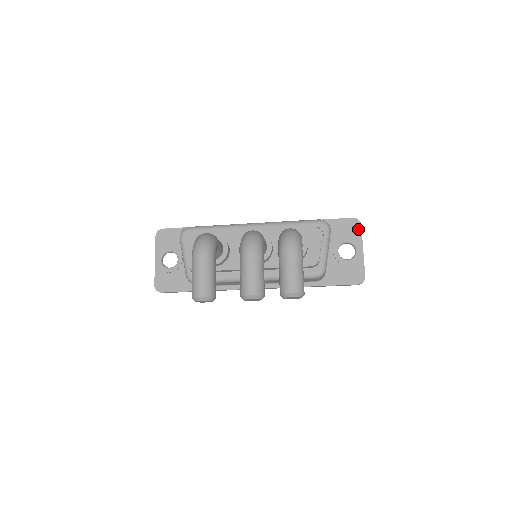
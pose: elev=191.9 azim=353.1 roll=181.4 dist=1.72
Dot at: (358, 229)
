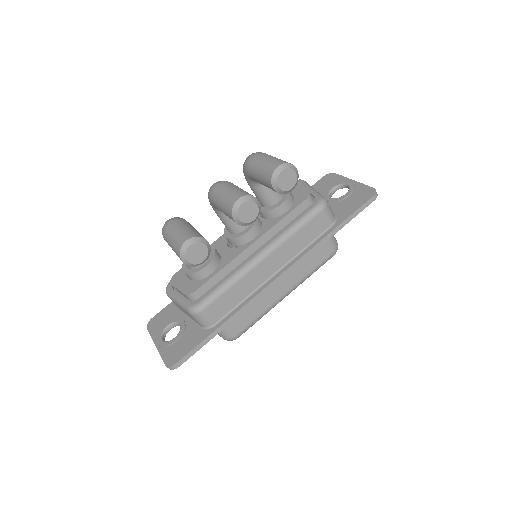
Dot at: (335, 176)
